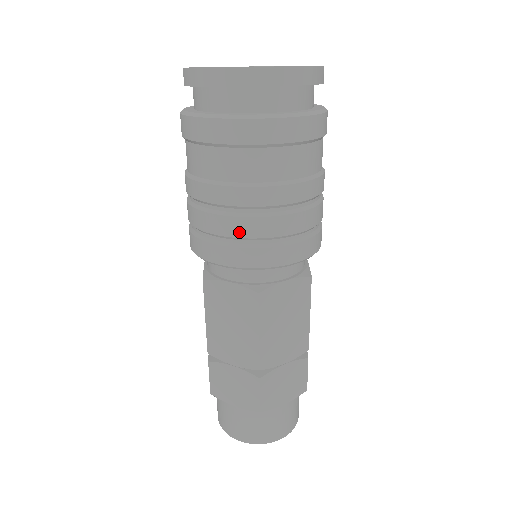
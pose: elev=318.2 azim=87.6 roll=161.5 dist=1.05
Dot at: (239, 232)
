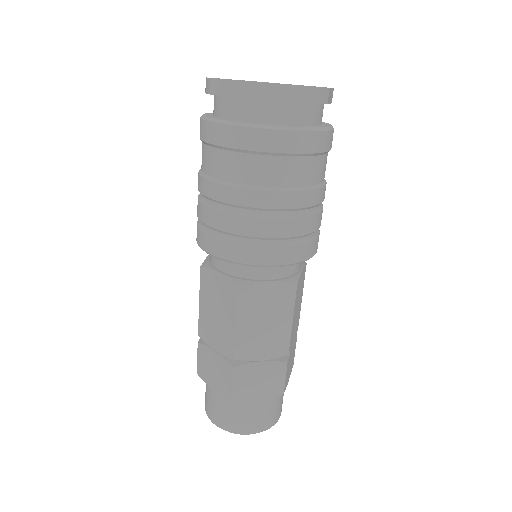
Dot at: (226, 227)
